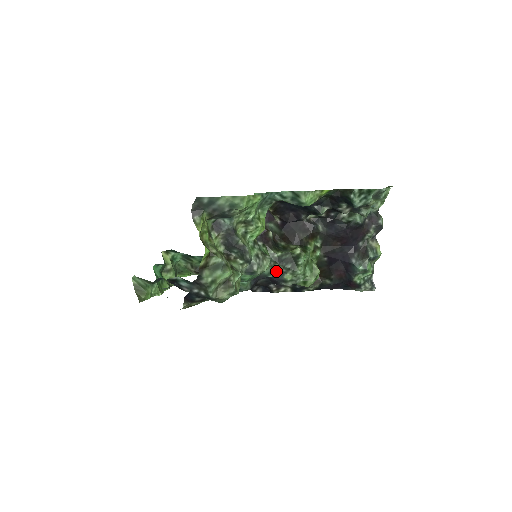
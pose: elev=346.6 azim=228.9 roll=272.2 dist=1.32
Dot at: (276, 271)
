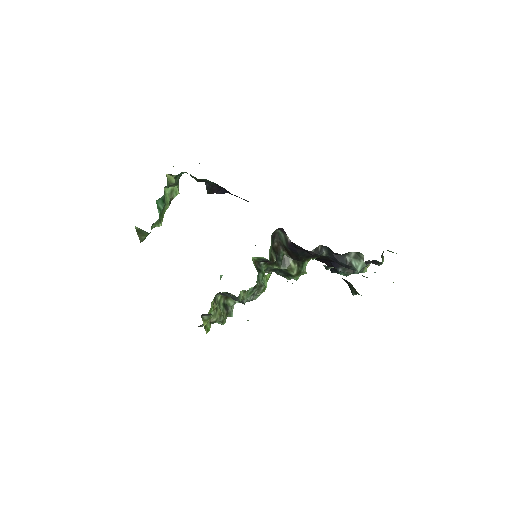
Dot at: (269, 272)
